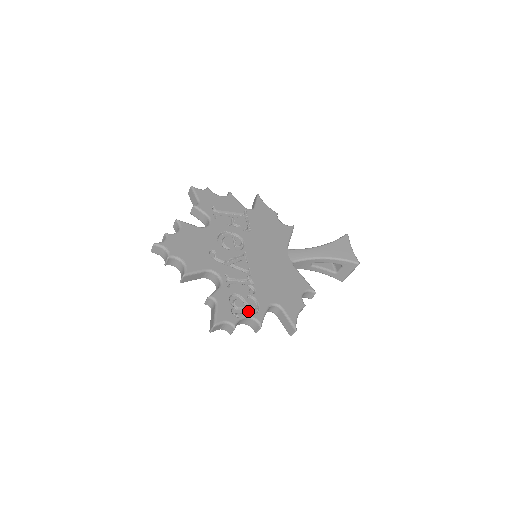
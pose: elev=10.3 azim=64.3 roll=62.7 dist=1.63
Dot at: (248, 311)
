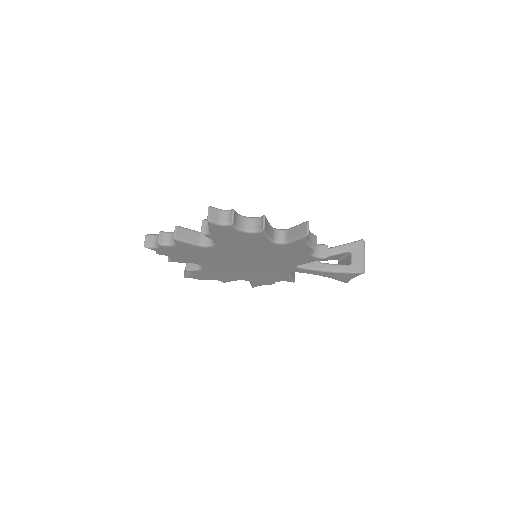
Dot at: occluded
